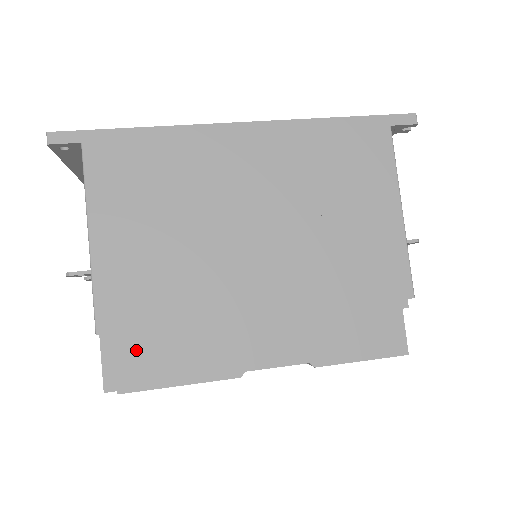
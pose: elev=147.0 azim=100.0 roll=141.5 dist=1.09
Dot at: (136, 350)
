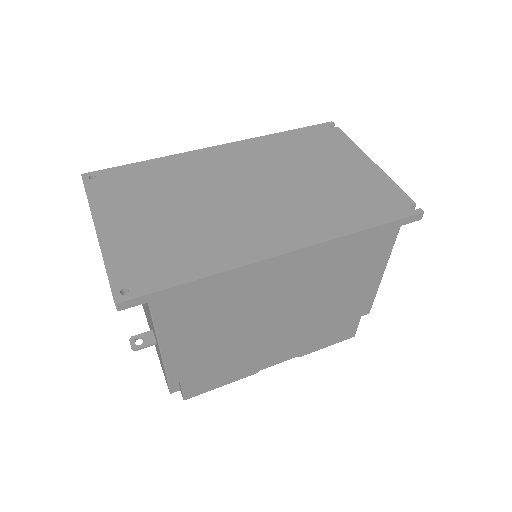
Dot at: (195, 383)
